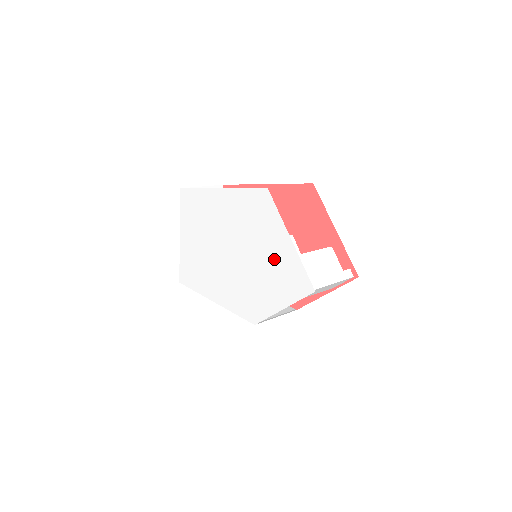
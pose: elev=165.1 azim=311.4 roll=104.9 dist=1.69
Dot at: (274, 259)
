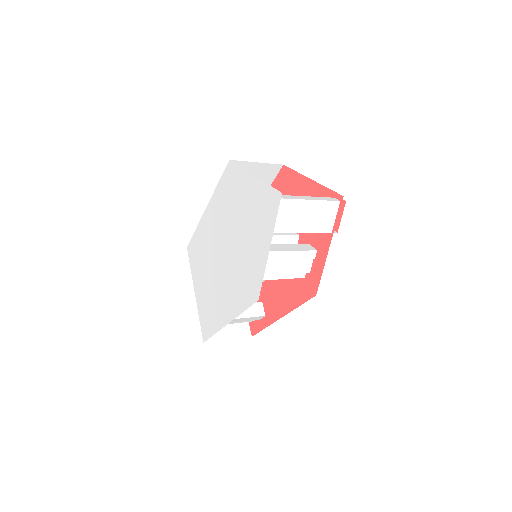
Dot at: (250, 210)
